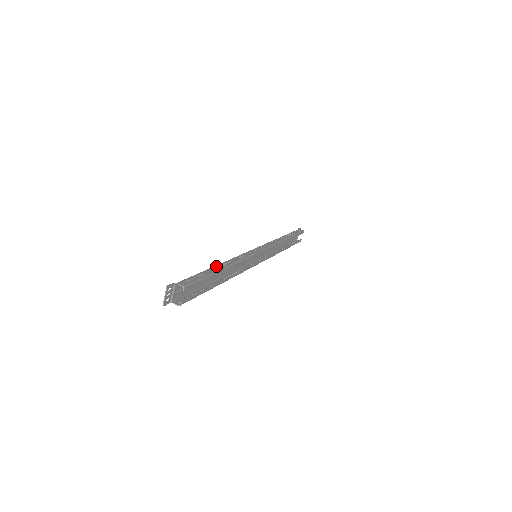
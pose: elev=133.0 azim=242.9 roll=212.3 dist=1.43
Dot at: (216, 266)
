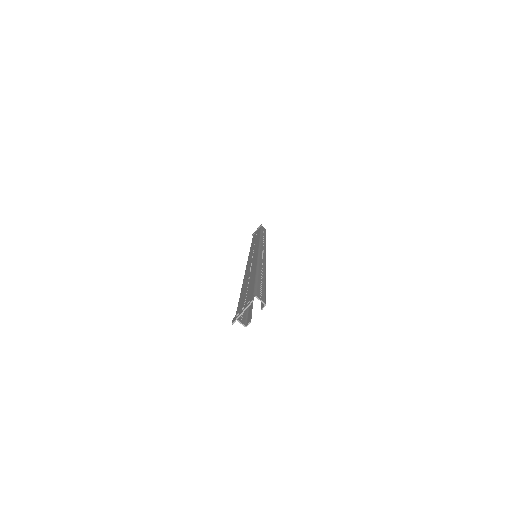
Dot at: (260, 271)
